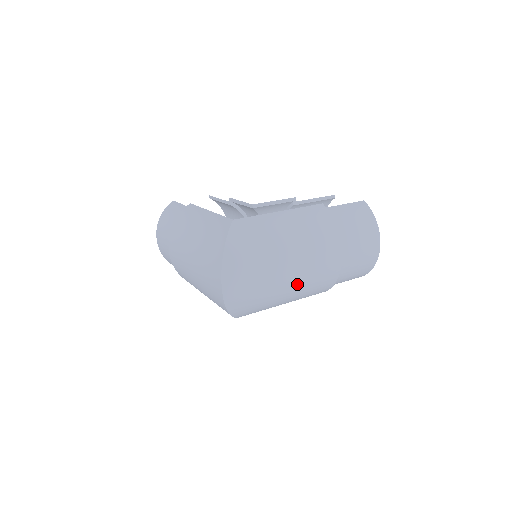
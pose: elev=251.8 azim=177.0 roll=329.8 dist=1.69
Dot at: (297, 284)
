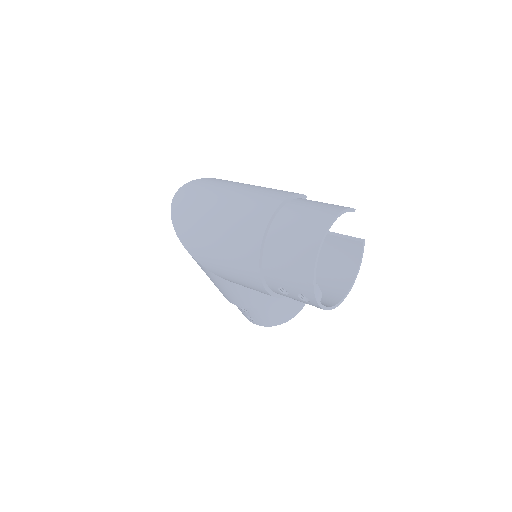
Dot at: (224, 218)
